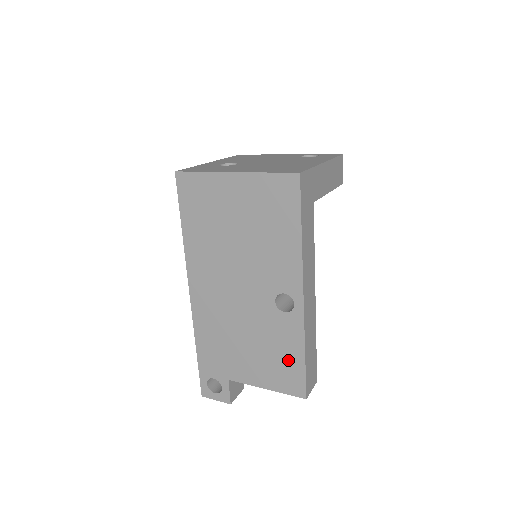
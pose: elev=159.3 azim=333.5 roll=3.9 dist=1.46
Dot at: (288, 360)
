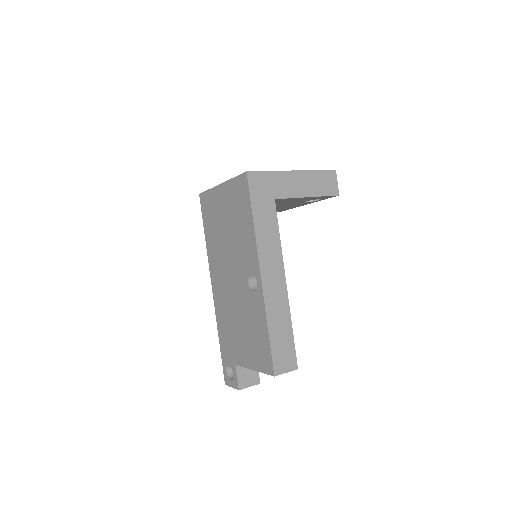
Dot at: (261, 338)
